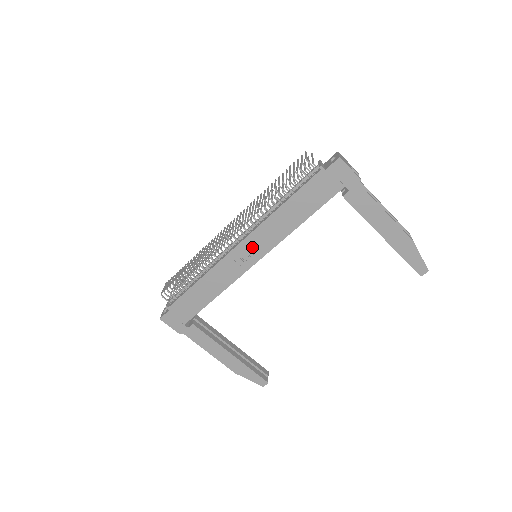
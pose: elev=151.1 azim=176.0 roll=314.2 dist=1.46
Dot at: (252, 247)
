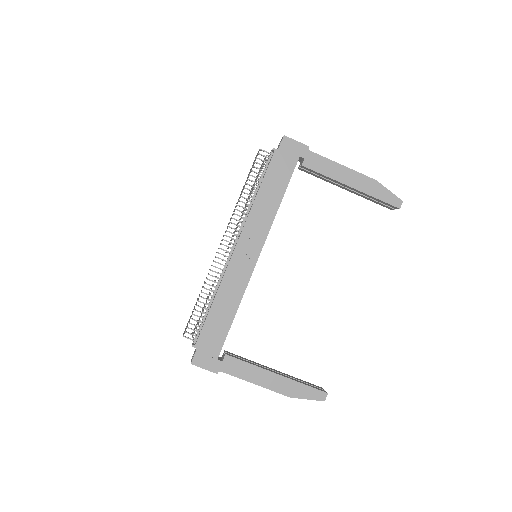
Dot at: (249, 243)
